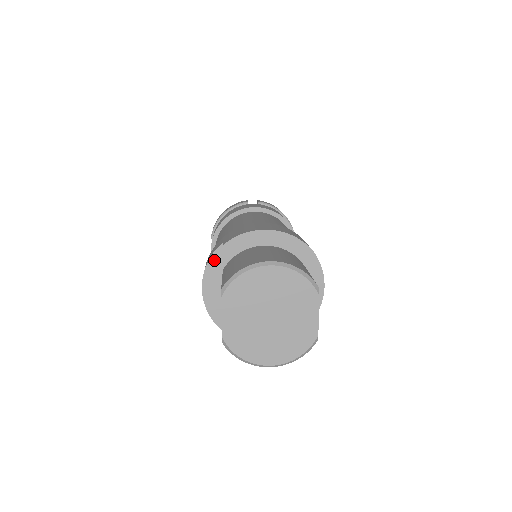
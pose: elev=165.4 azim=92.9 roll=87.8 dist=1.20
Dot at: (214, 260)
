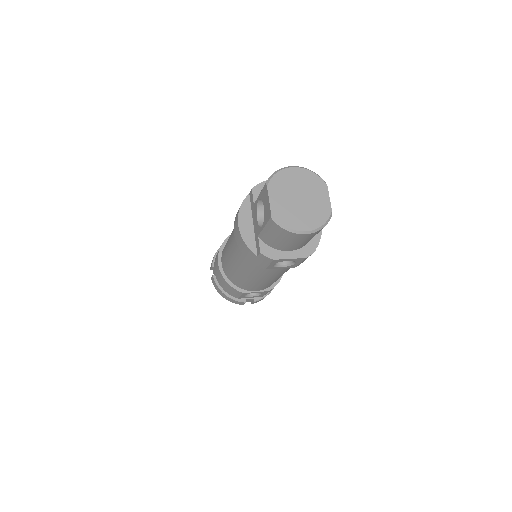
Dot at: (245, 205)
